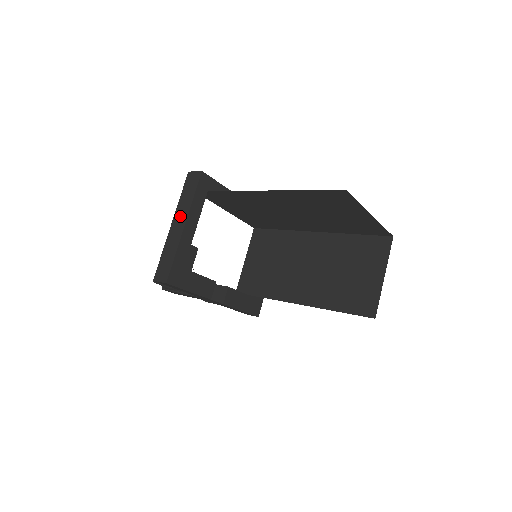
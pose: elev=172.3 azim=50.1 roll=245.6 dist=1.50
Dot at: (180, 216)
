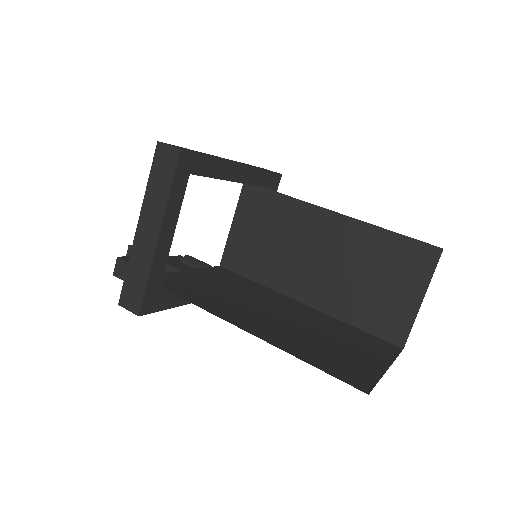
Dot at: (150, 217)
